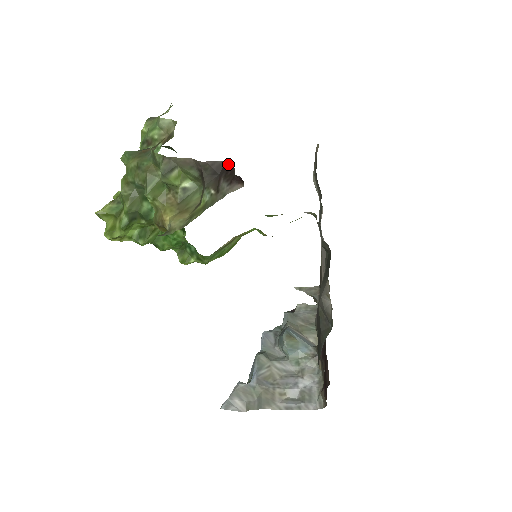
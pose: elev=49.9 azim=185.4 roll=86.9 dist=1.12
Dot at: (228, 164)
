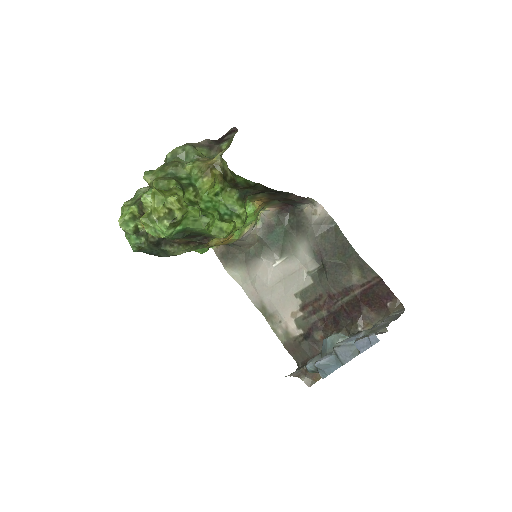
Dot at: (220, 138)
